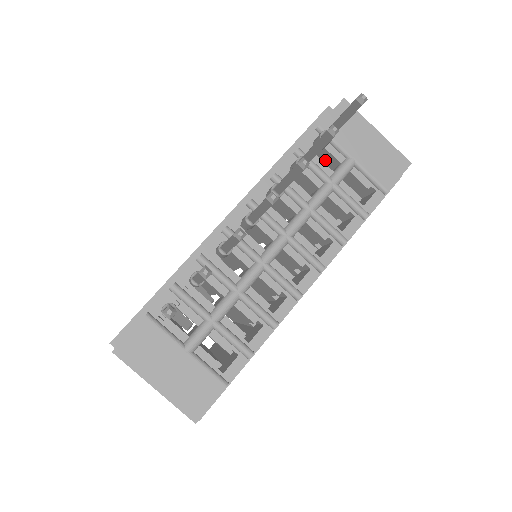
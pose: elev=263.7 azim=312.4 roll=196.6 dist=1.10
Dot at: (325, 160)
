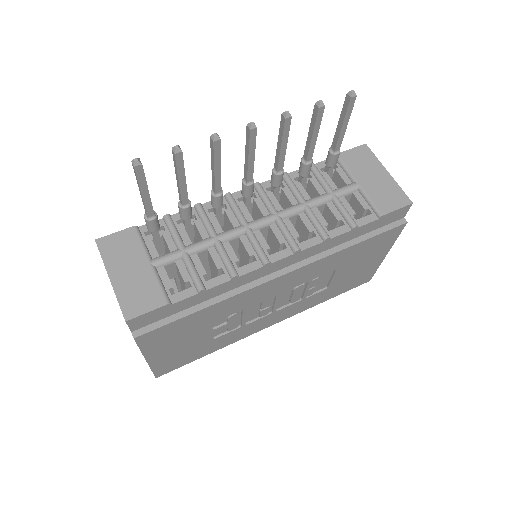
Dot at: (337, 186)
